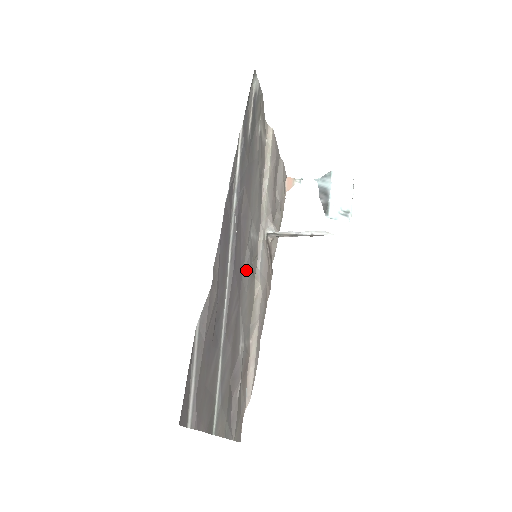
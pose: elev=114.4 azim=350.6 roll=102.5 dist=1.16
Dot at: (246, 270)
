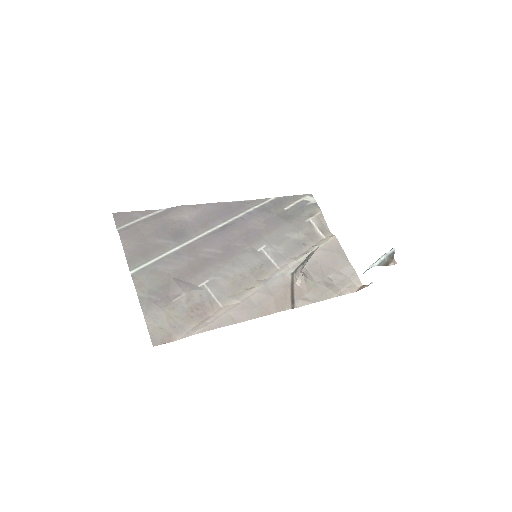
Dot at: (242, 258)
